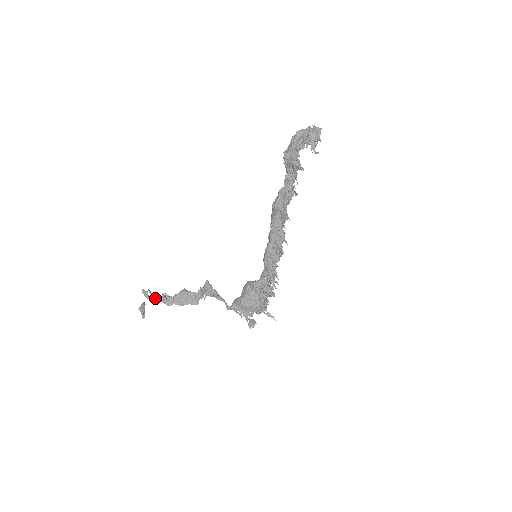
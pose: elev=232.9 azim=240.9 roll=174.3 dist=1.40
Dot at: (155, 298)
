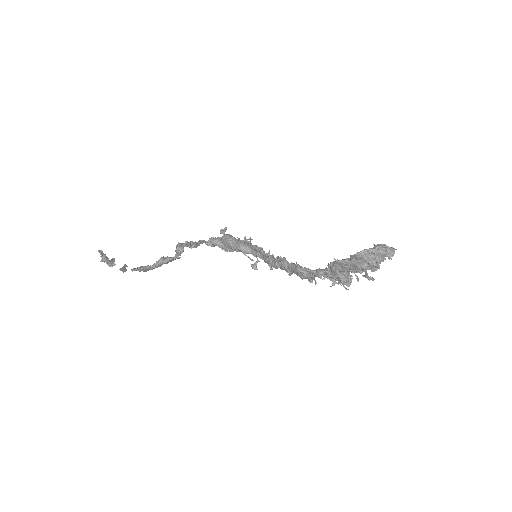
Dot at: occluded
